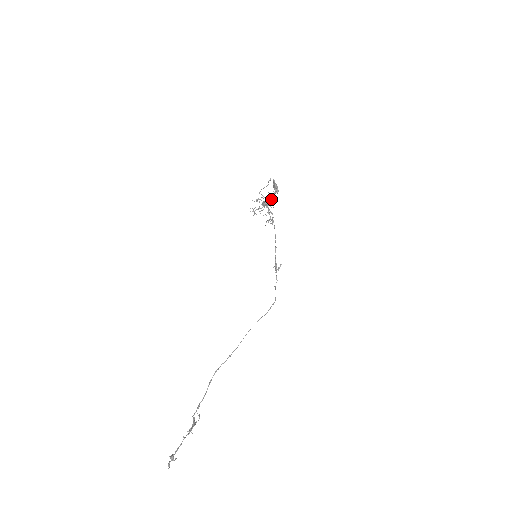
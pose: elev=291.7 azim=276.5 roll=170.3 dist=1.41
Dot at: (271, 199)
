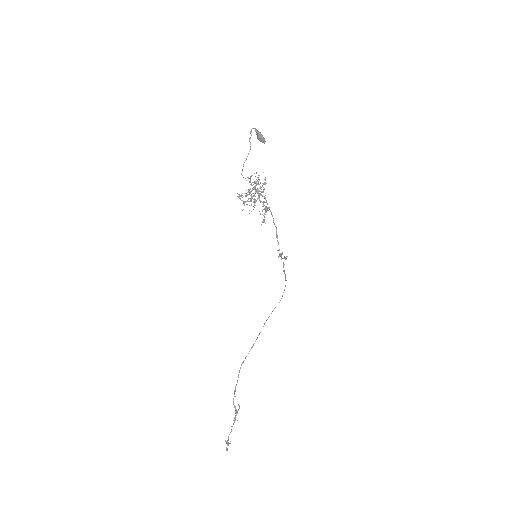
Dot at: occluded
